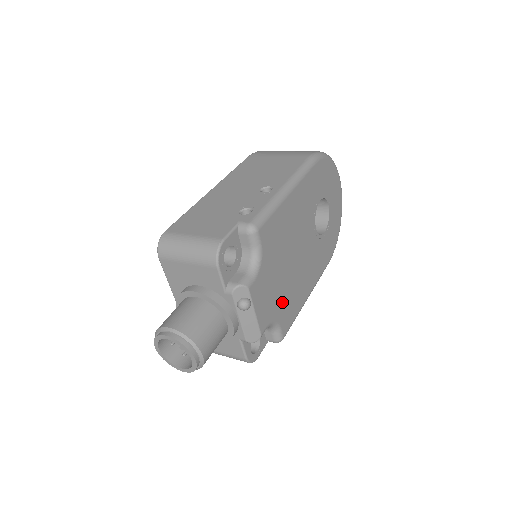
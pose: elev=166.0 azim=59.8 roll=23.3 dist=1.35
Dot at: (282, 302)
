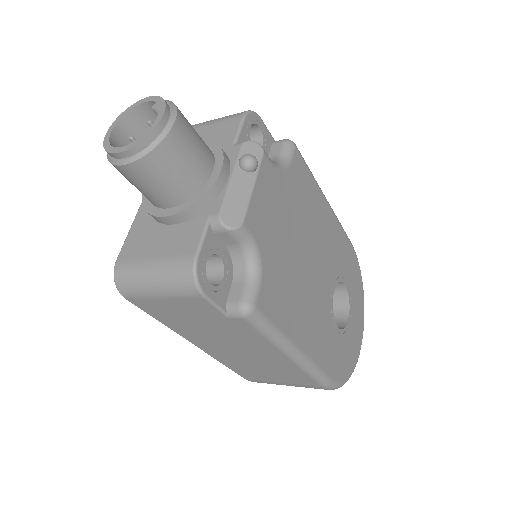
Dot at: (277, 263)
